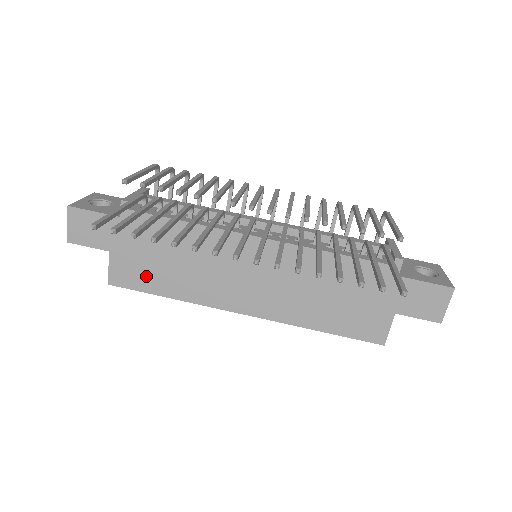
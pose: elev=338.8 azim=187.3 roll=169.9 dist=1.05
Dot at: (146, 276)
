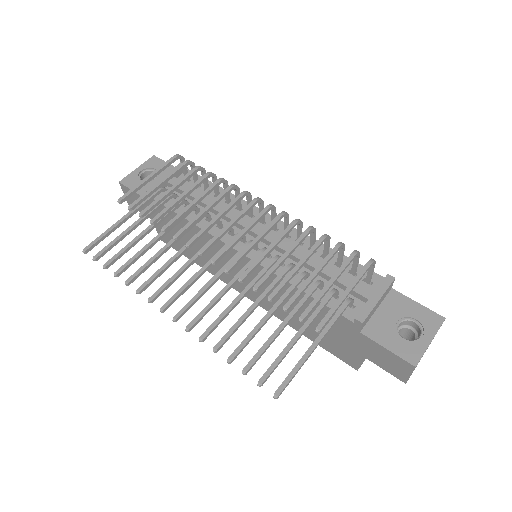
Dot at: (179, 245)
